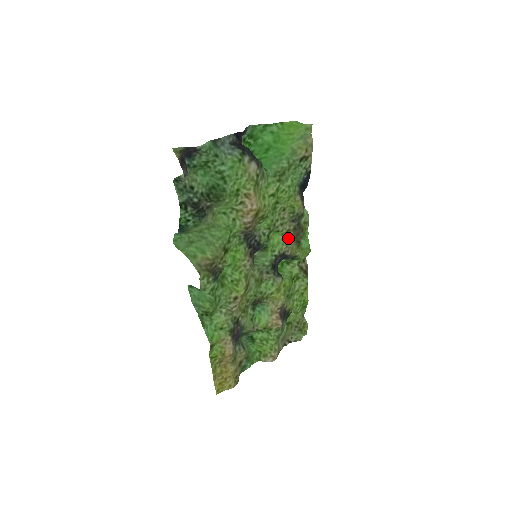
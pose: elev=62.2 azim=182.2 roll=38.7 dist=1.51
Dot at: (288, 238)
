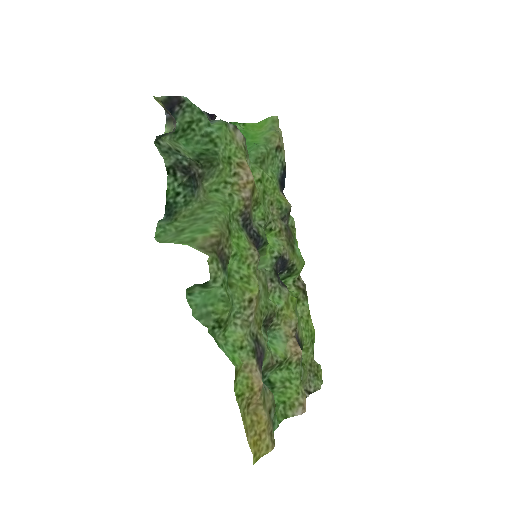
Dot at: (282, 239)
